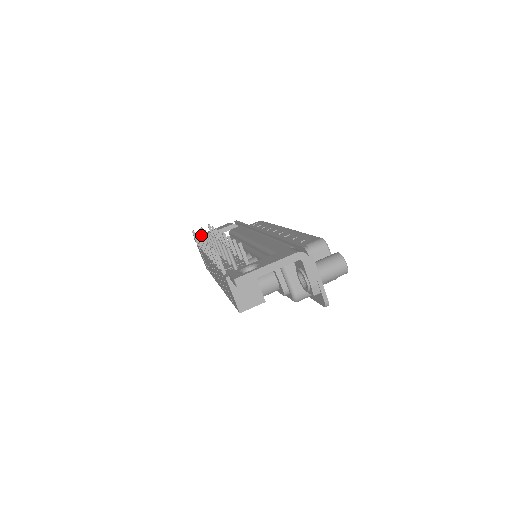
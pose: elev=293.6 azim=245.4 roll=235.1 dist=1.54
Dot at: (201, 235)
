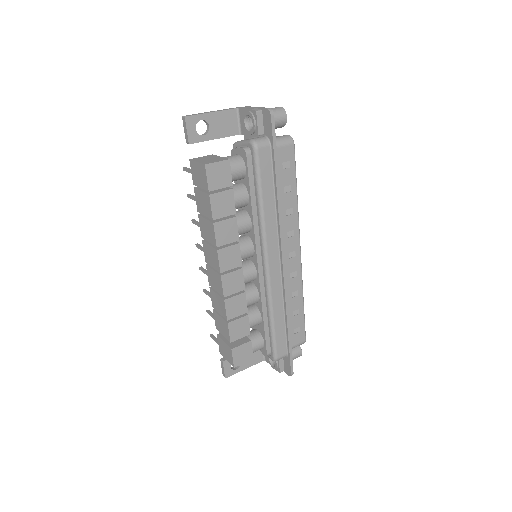
Dot at: occluded
